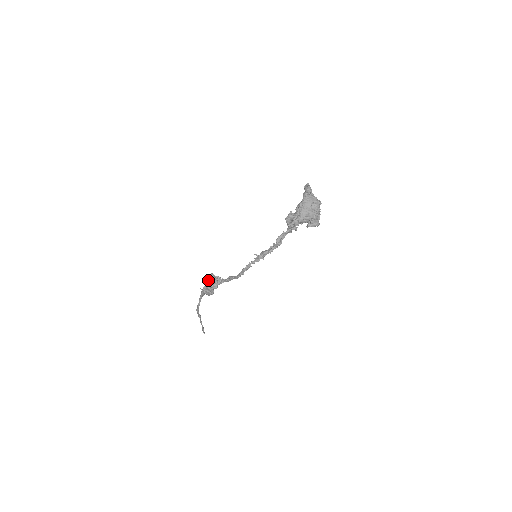
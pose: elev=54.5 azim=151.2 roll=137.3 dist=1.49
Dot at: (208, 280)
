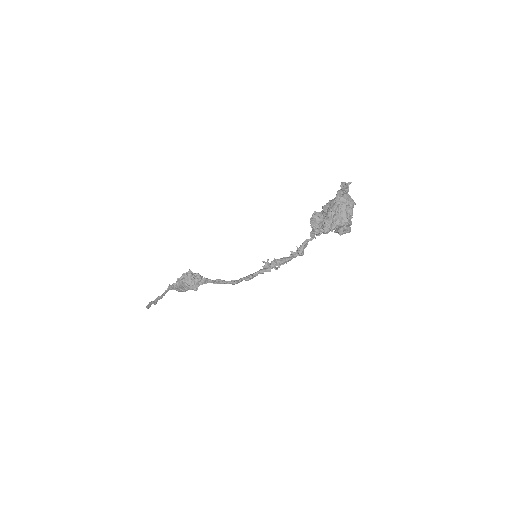
Dot at: (185, 280)
